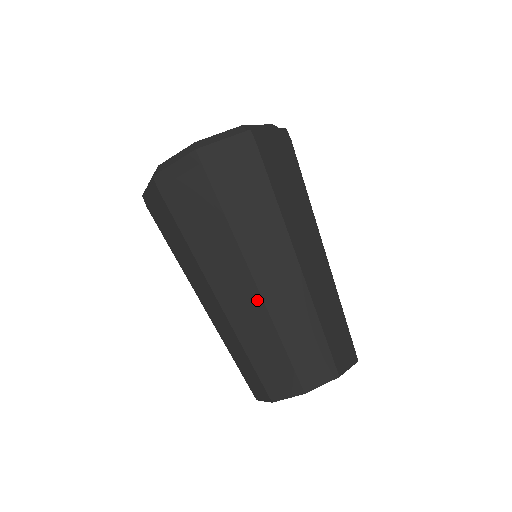
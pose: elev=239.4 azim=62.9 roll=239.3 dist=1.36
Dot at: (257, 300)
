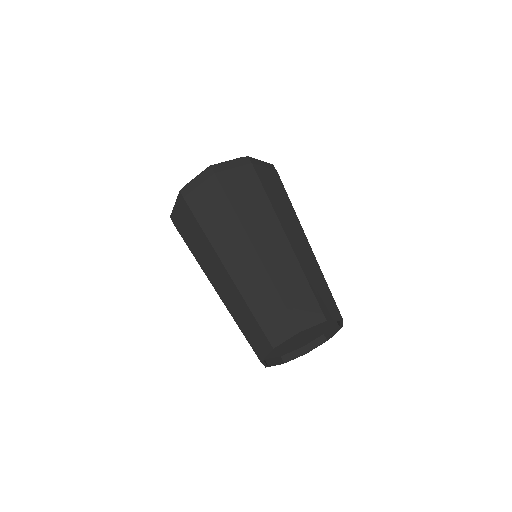
Dot at: (230, 282)
